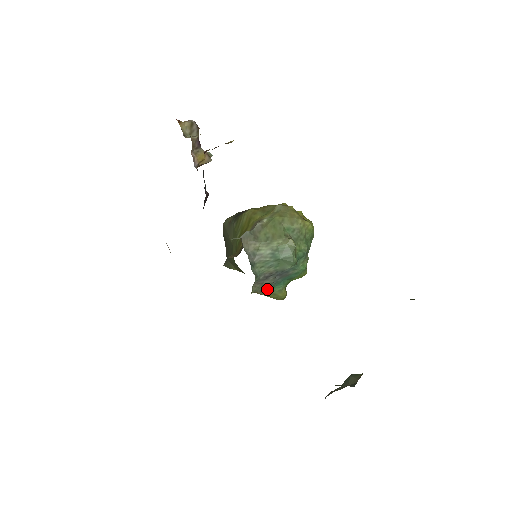
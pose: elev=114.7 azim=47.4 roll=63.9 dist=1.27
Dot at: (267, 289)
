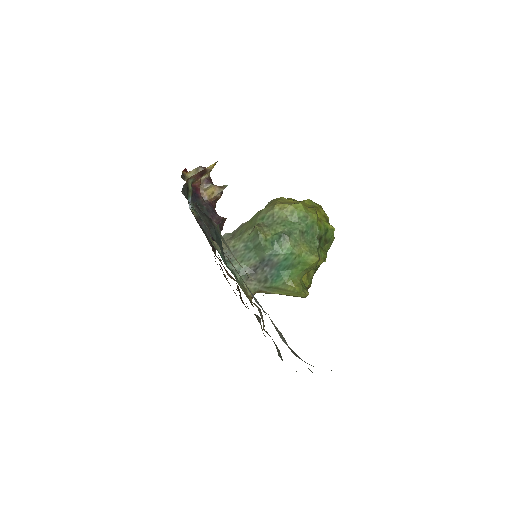
Dot at: (269, 285)
